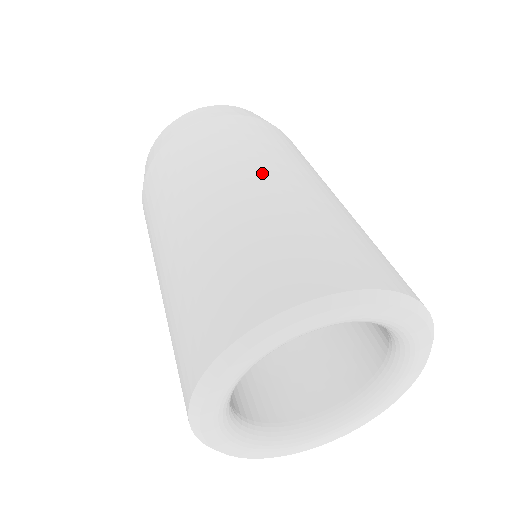
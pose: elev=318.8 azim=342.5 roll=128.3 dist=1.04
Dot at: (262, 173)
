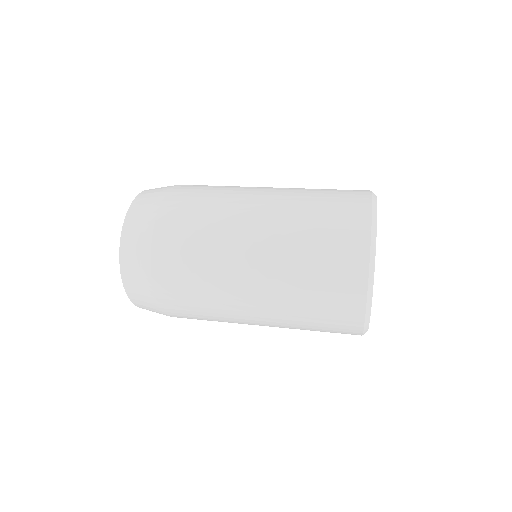
Dot at: (257, 193)
